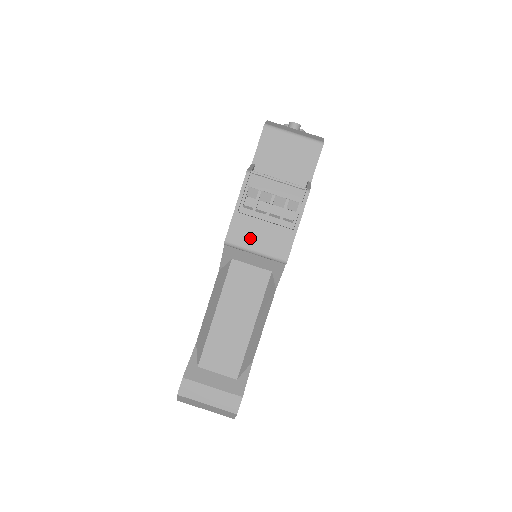
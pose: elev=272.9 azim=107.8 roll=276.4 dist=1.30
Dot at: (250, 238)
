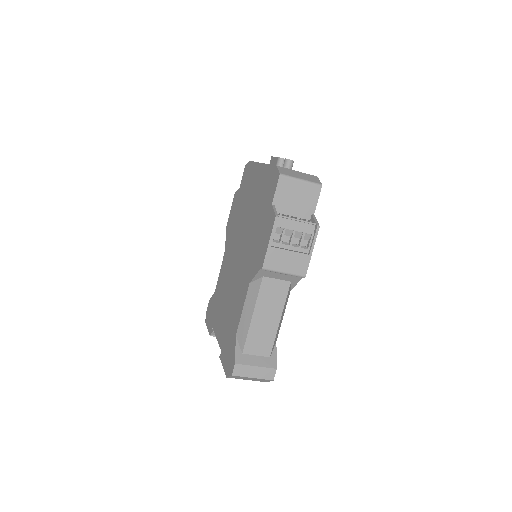
Dot at: (280, 264)
